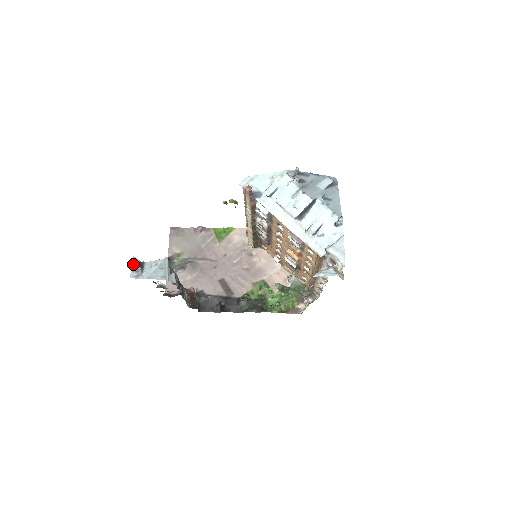
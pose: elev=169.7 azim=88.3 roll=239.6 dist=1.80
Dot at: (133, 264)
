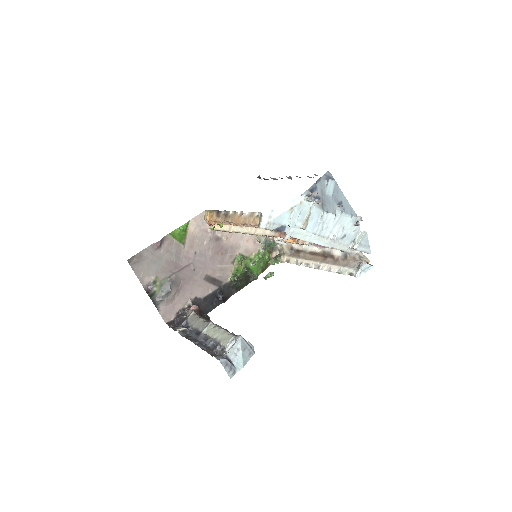
Dot at: (224, 367)
